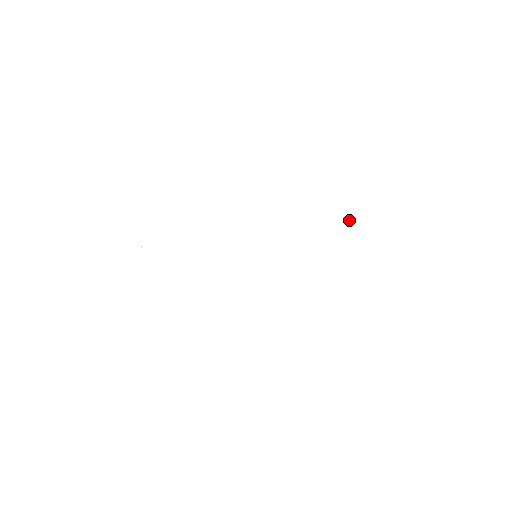
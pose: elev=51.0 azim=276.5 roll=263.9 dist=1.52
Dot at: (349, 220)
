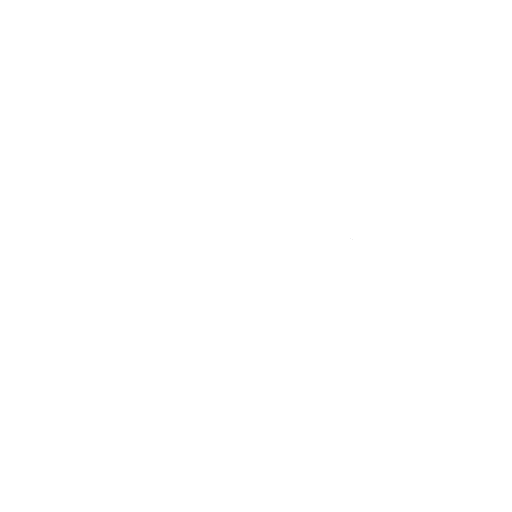
Dot at: occluded
